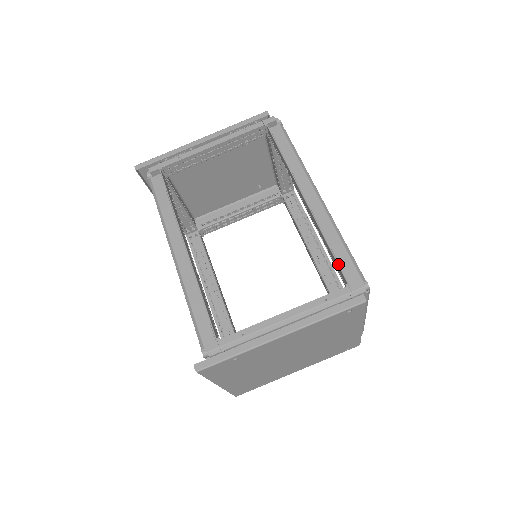
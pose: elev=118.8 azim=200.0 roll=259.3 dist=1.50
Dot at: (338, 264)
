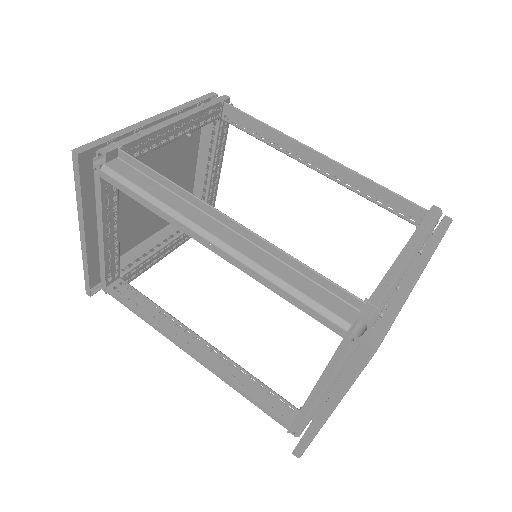
Dot at: (403, 197)
